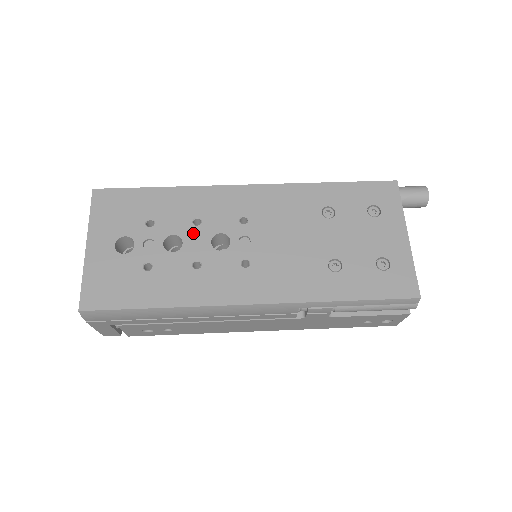
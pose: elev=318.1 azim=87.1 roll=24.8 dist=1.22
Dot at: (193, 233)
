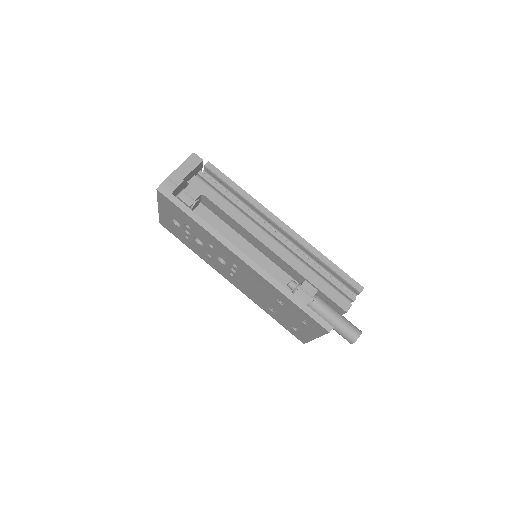
Dot at: (209, 247)
